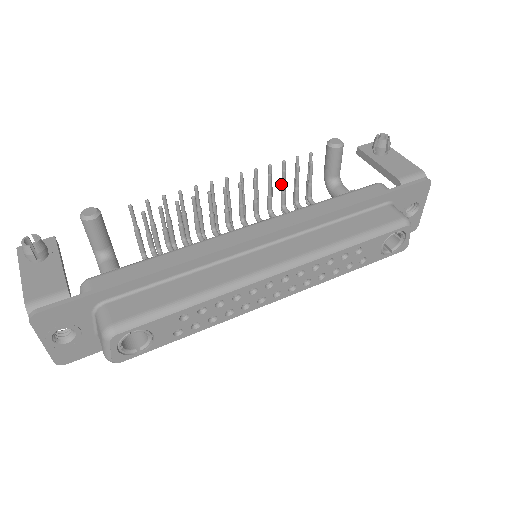
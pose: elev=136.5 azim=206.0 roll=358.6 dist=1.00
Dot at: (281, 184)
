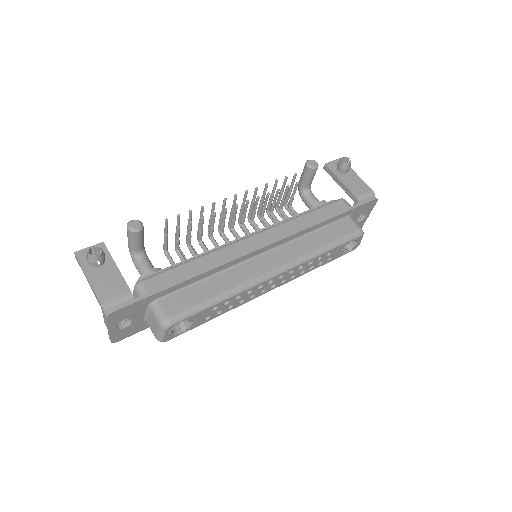
Dot at: (271, 195)
